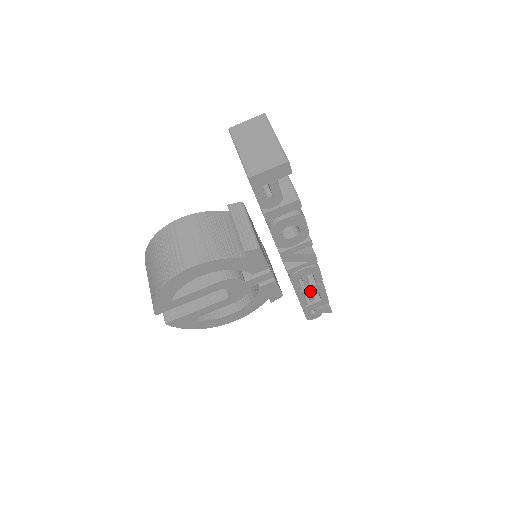
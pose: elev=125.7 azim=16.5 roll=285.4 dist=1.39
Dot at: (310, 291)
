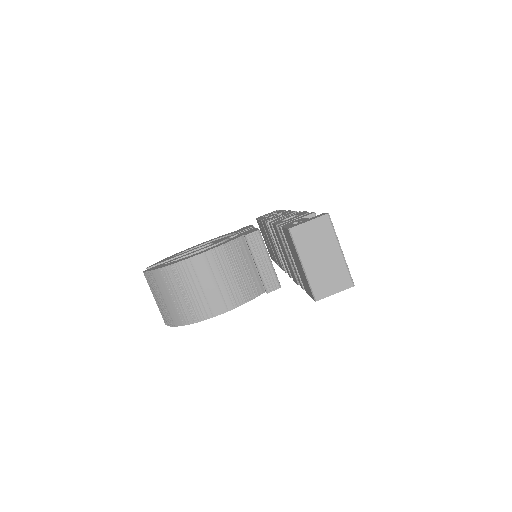
Dot at: occluded
